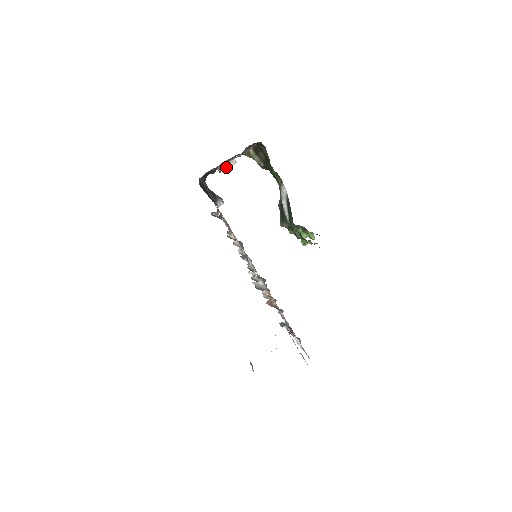
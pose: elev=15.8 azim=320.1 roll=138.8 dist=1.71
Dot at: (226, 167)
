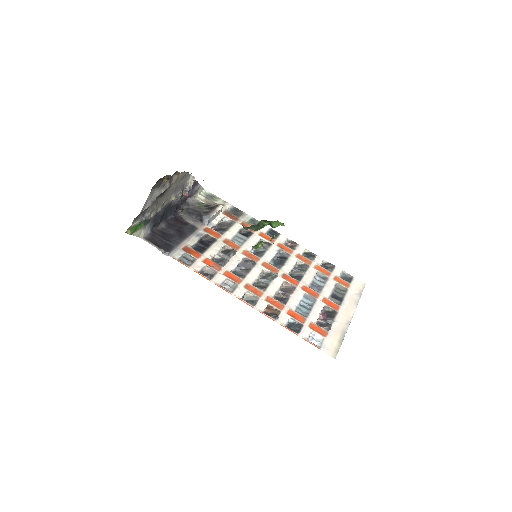
Dot at: (190, 187)
